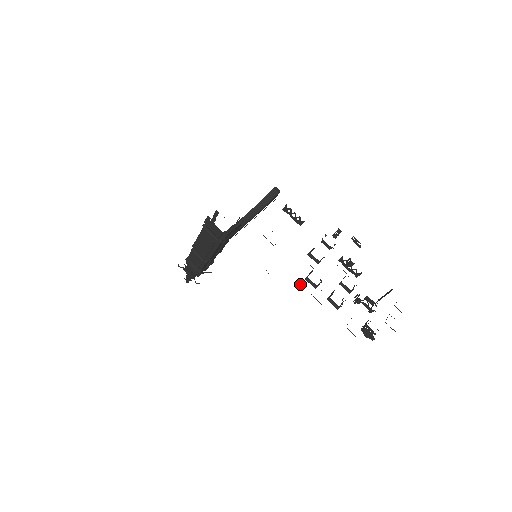
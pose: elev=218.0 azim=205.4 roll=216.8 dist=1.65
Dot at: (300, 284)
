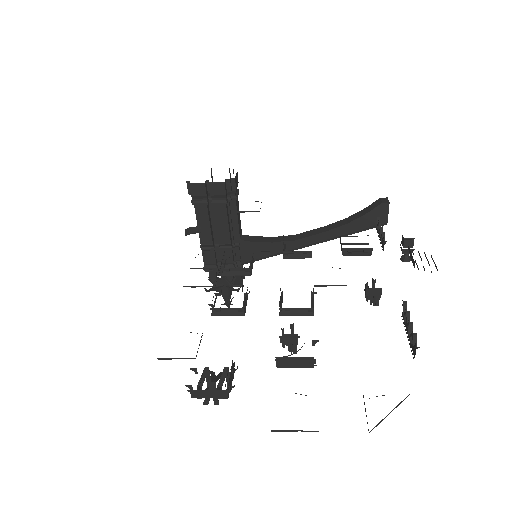
Dot at: occluded
